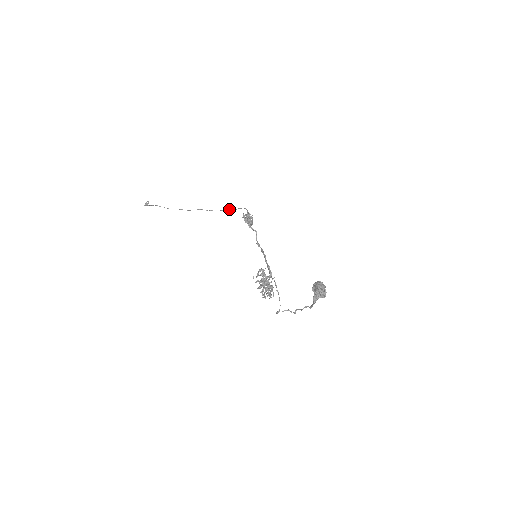
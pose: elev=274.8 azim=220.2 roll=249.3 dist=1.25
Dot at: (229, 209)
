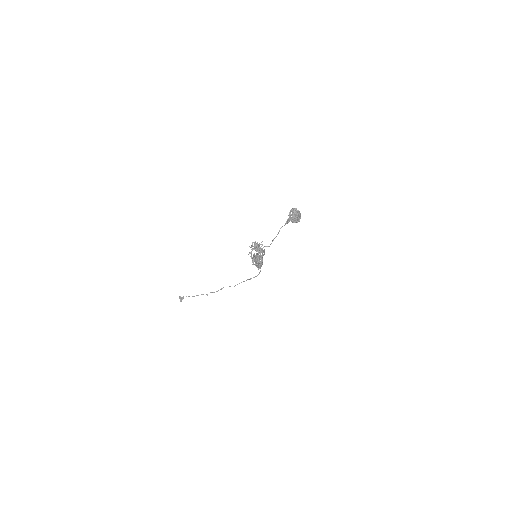
Dot at: (246, 280)
